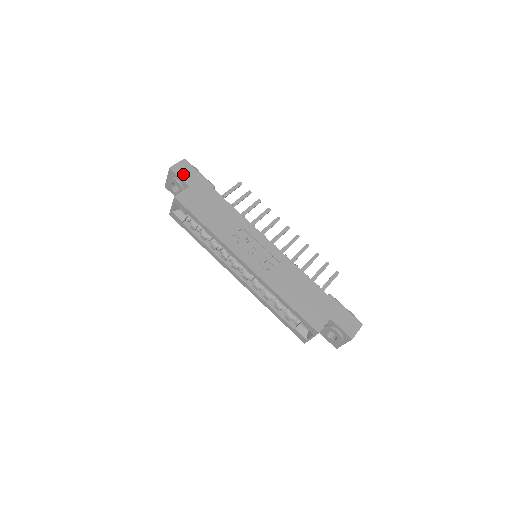
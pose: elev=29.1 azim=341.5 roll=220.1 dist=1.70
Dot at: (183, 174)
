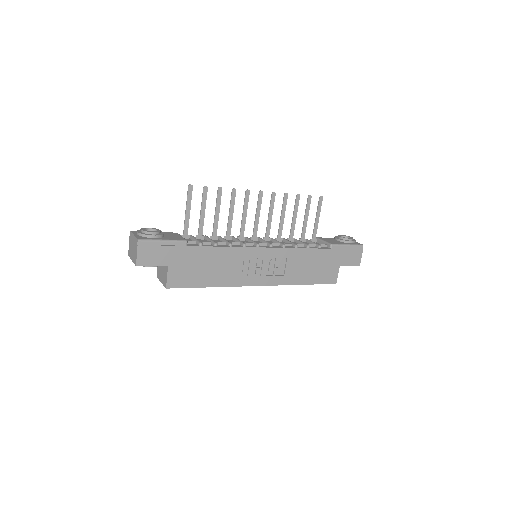
Dot at: (152, 260)
